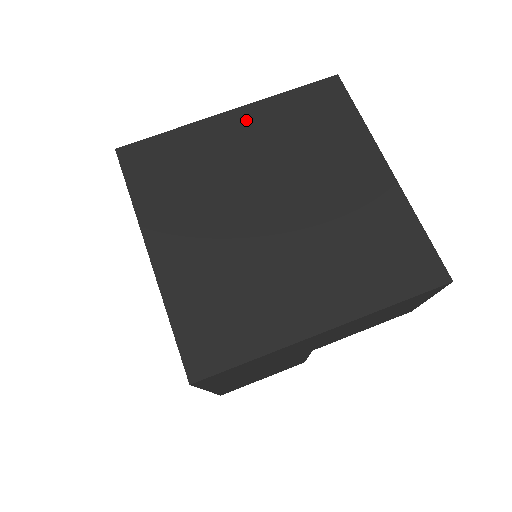
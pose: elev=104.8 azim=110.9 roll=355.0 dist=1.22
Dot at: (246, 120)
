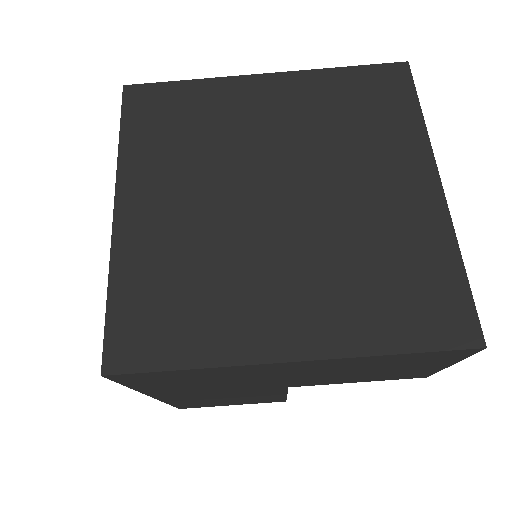
Dot at: (281, 88)
